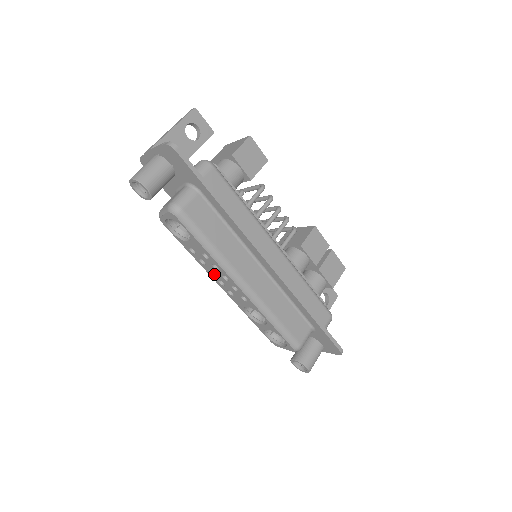
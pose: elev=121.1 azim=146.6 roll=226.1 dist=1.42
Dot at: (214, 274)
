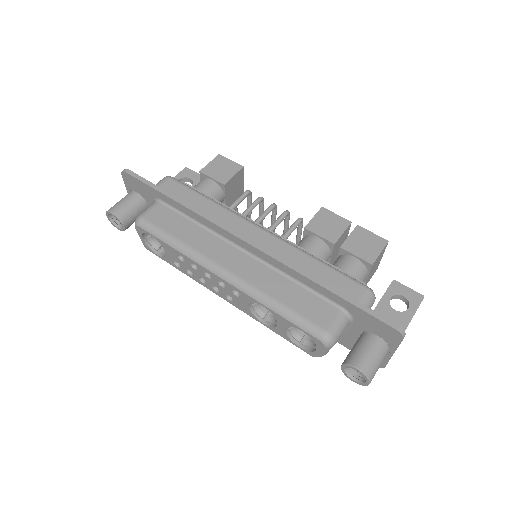
Dot at: (206, 282)
